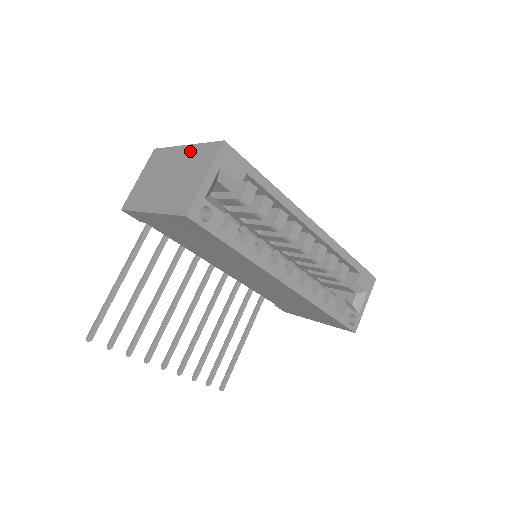
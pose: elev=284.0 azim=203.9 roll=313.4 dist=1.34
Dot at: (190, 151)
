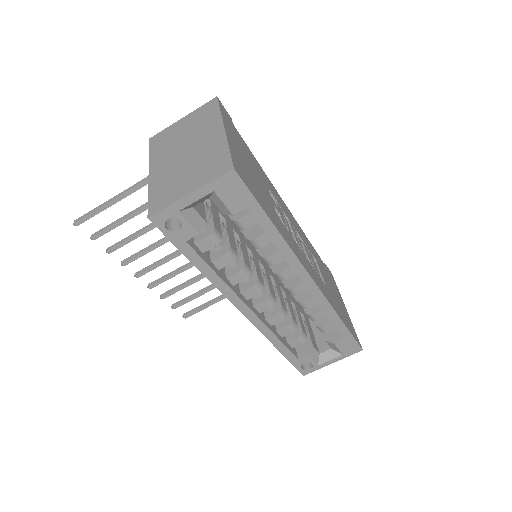
Dot at: (217, 141)
